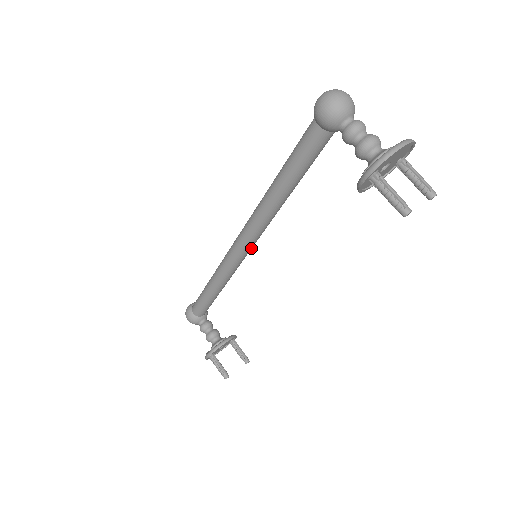
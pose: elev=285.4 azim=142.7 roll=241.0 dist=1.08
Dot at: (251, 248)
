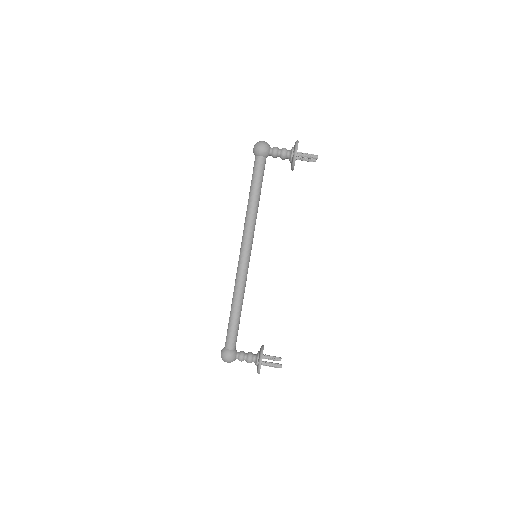
Dot at: (250, 255)
